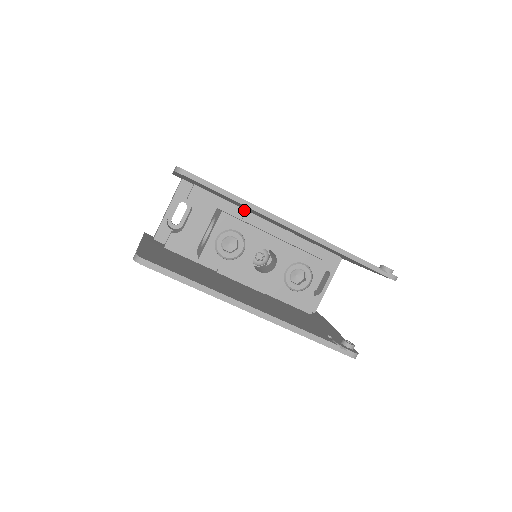
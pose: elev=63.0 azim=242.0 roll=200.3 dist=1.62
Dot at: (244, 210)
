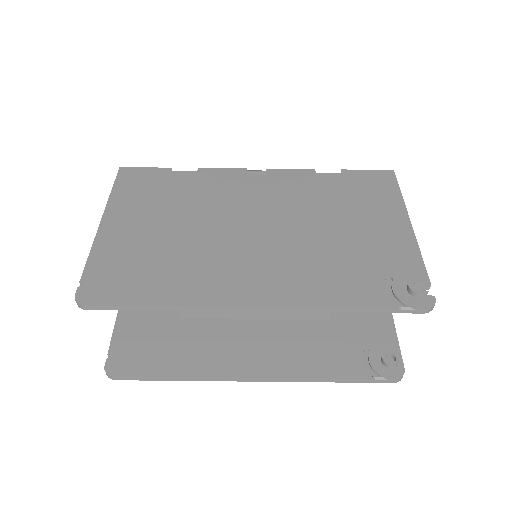
Dot at: occluded
